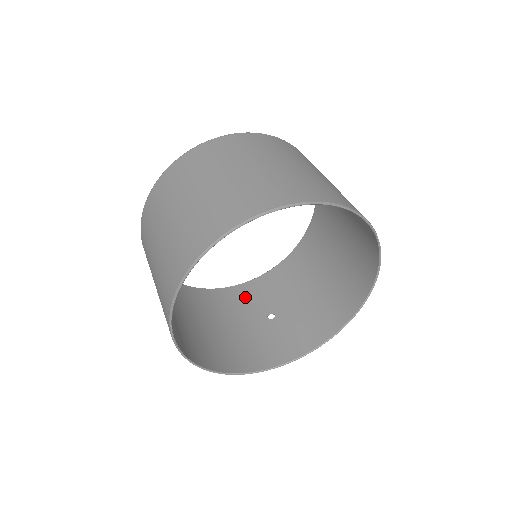
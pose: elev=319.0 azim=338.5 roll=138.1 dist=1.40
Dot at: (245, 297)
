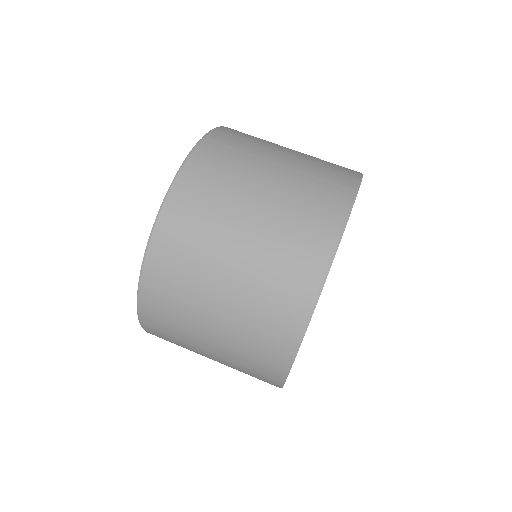
Dot at: occluded
